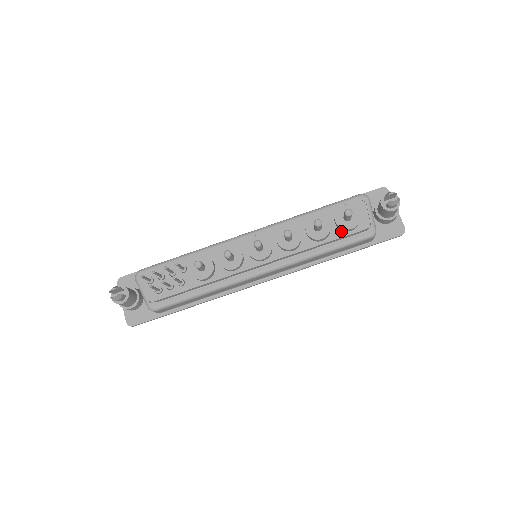
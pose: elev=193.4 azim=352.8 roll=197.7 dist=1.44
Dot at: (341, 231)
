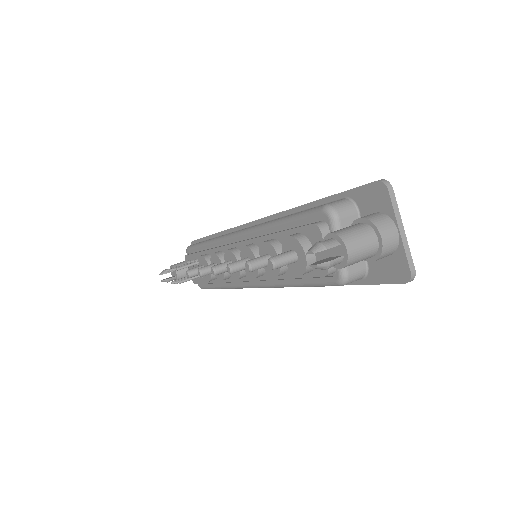
Dot at: occluded
